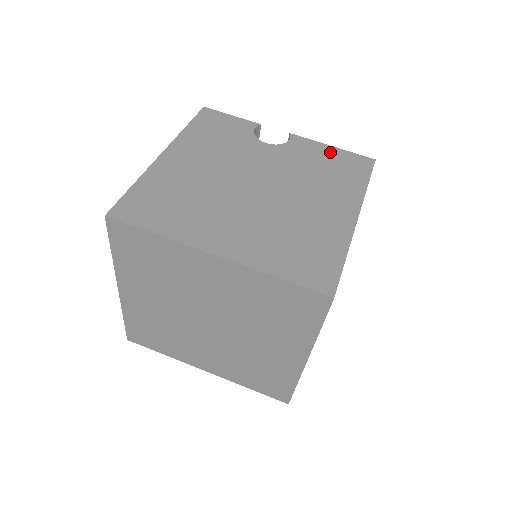
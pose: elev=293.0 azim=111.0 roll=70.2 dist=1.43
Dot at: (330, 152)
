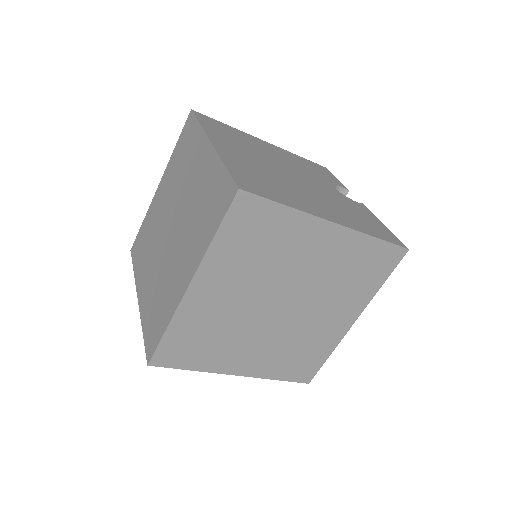
Dot at: (376, 222)
